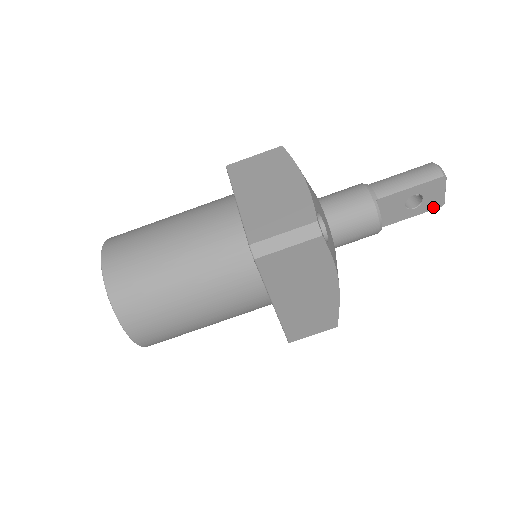
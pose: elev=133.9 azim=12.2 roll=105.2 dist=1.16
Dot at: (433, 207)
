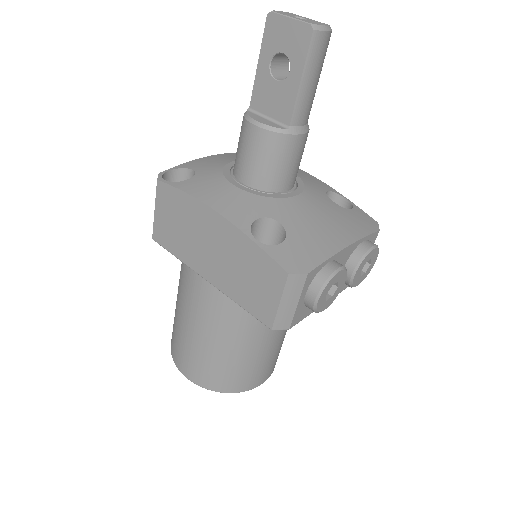
Dot at: (306, 43)
